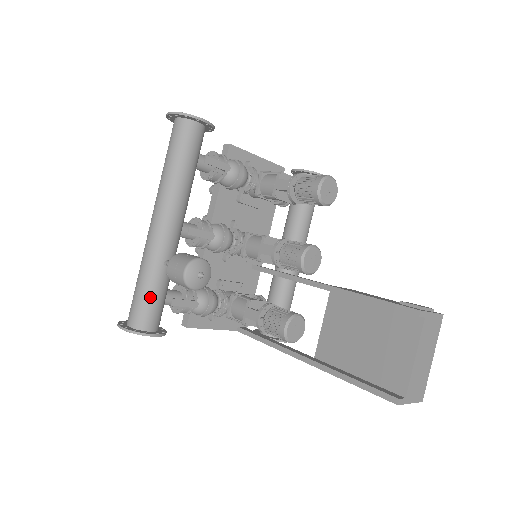
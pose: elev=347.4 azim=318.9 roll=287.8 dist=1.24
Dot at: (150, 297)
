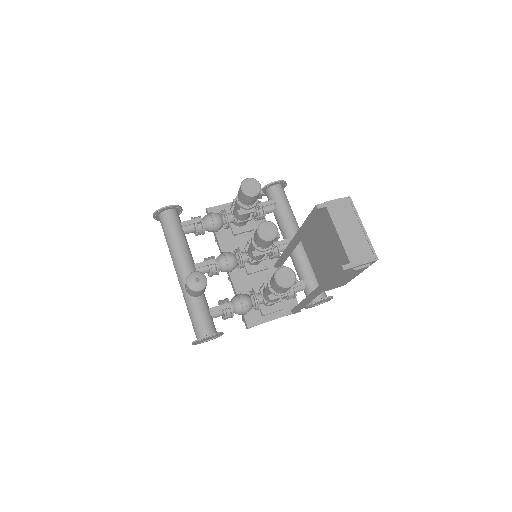
Dot at: (196, 316)
